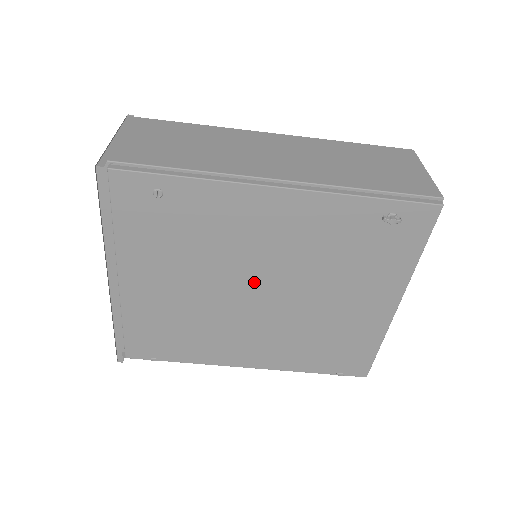
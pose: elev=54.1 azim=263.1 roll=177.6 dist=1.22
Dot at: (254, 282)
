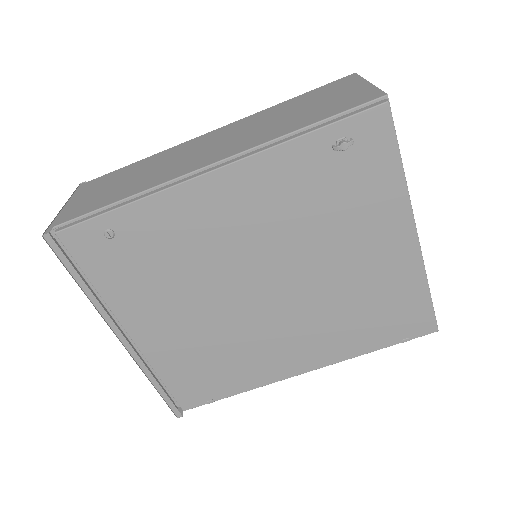
Dot at: (251, 279)
